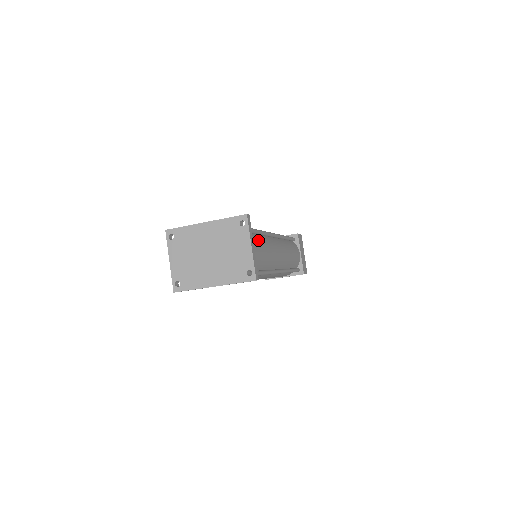
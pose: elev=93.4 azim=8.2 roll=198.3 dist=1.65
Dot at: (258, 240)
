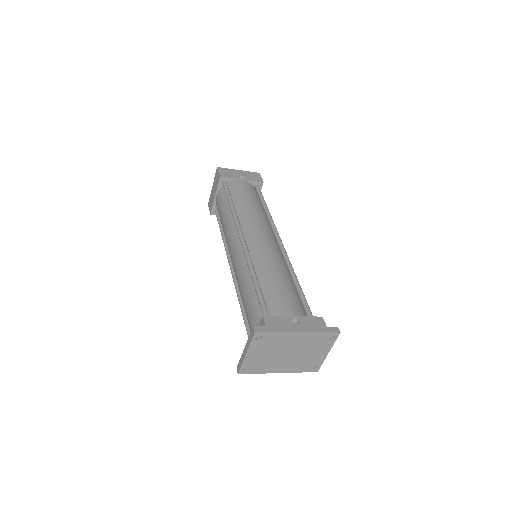
Dot at: occluded
